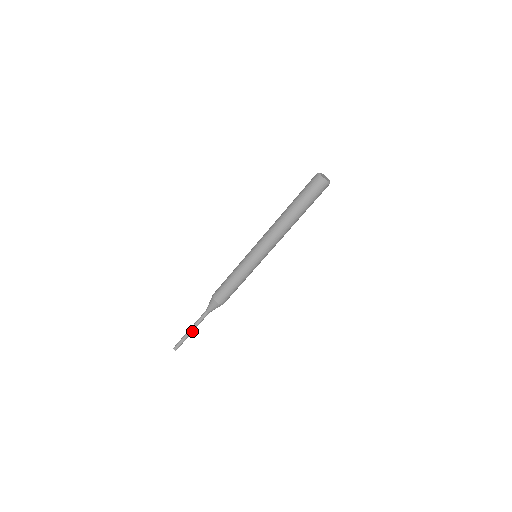
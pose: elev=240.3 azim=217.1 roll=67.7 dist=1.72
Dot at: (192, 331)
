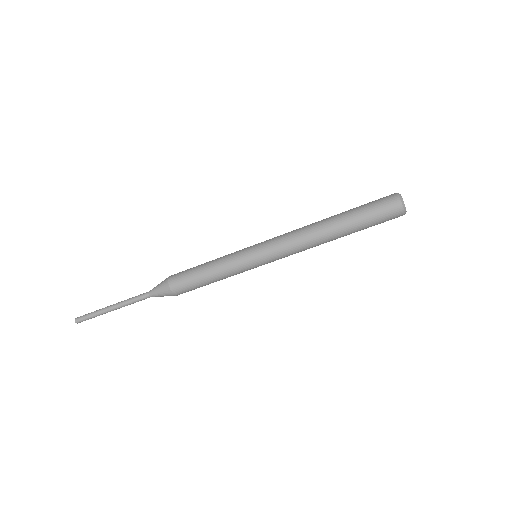
Dot at: (113, 308)
